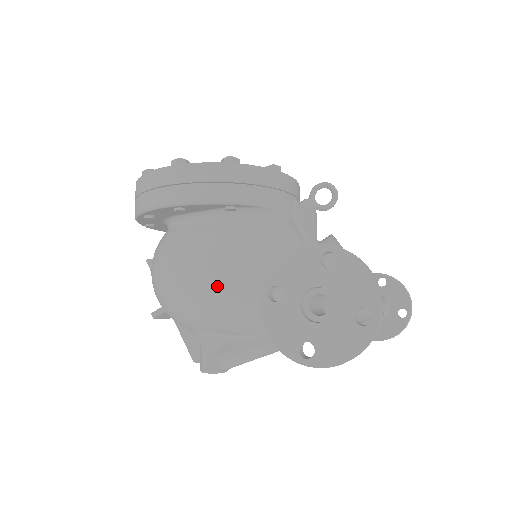
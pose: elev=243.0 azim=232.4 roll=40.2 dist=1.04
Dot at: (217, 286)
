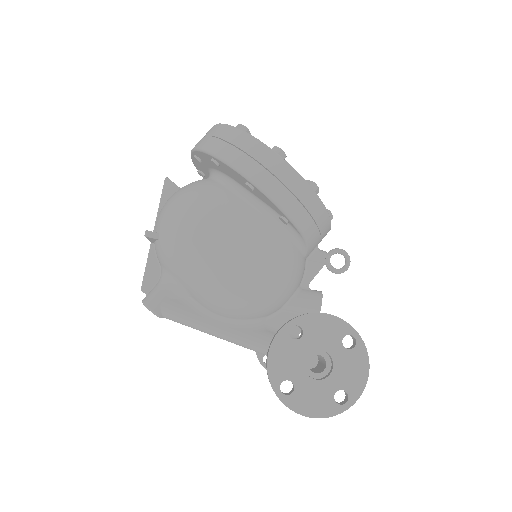
Dot at: (228, 266)
